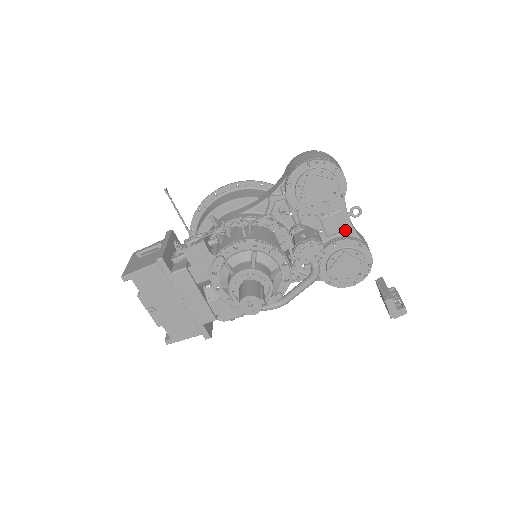
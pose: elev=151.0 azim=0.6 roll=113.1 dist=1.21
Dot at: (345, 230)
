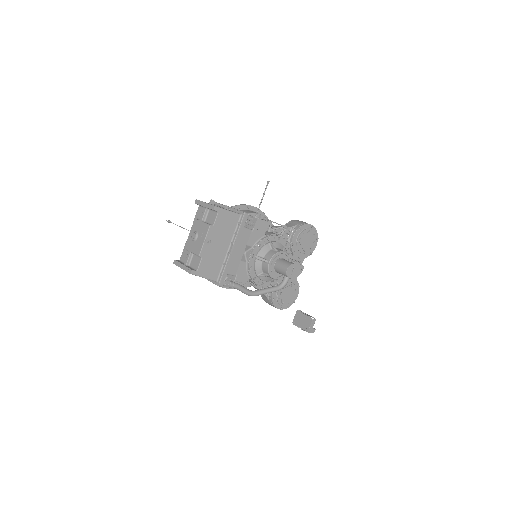
Dot at: occluded
